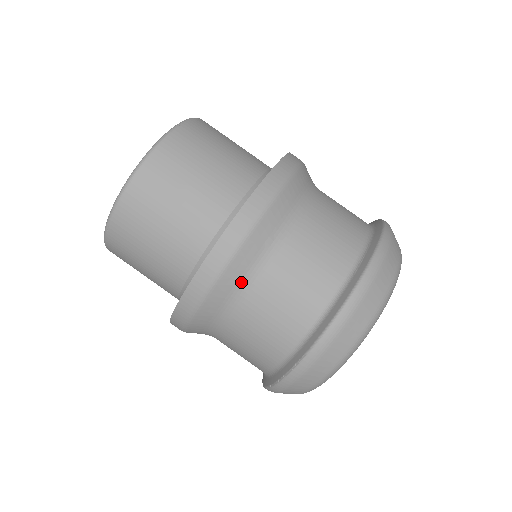
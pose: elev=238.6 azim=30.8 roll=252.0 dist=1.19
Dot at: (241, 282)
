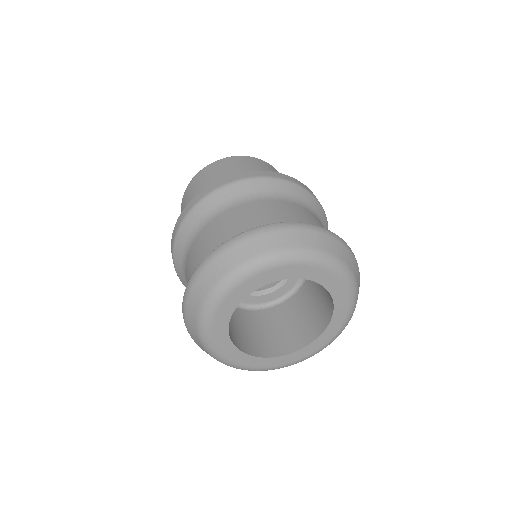
Dot at: (183, 253)
